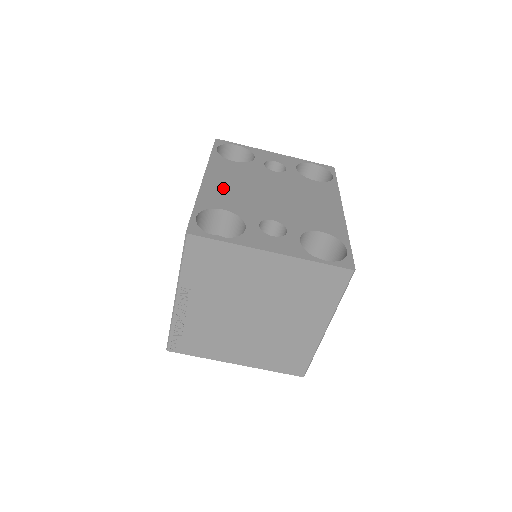
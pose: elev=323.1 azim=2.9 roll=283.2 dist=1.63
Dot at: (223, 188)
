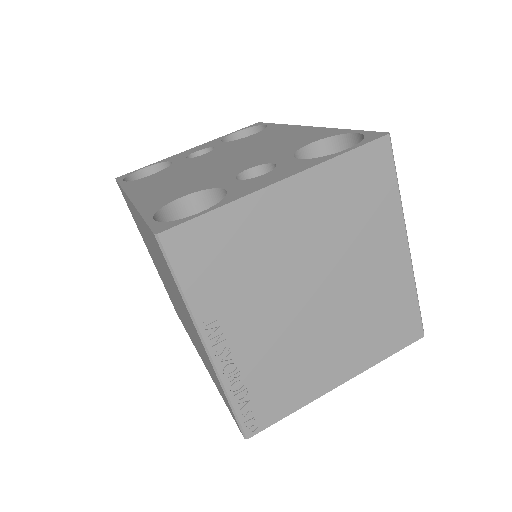
Dot at: (161, 190)
